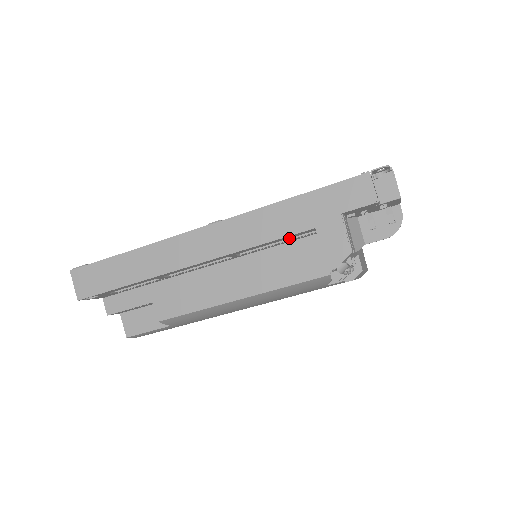
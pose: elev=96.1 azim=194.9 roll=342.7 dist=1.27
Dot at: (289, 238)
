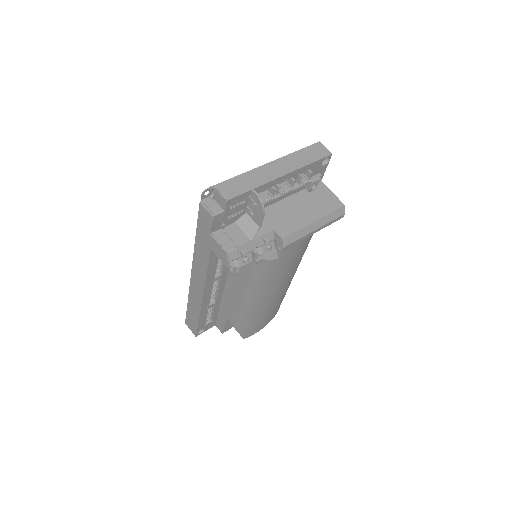
Dot at: occluded
